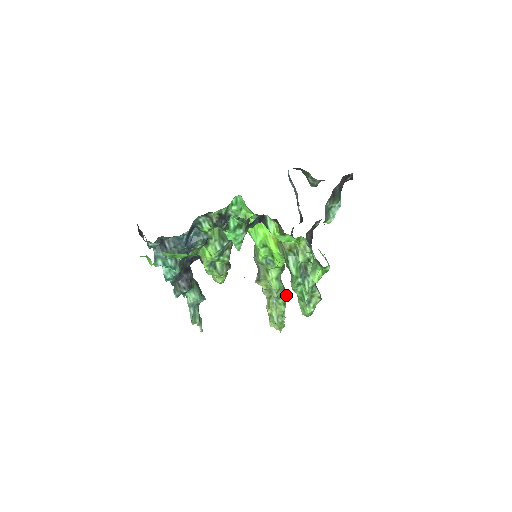
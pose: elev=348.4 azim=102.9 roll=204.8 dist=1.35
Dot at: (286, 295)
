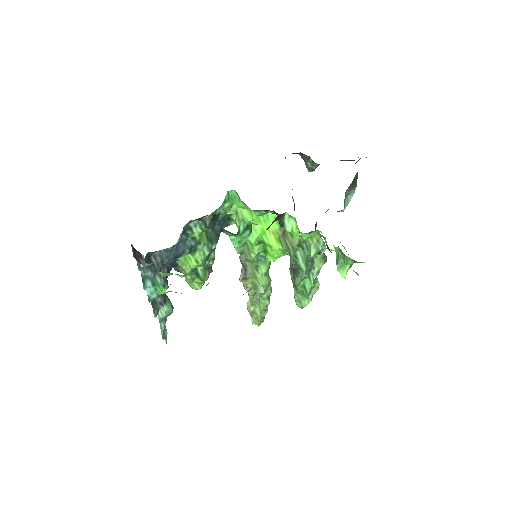
Dot at: (271, 289)
